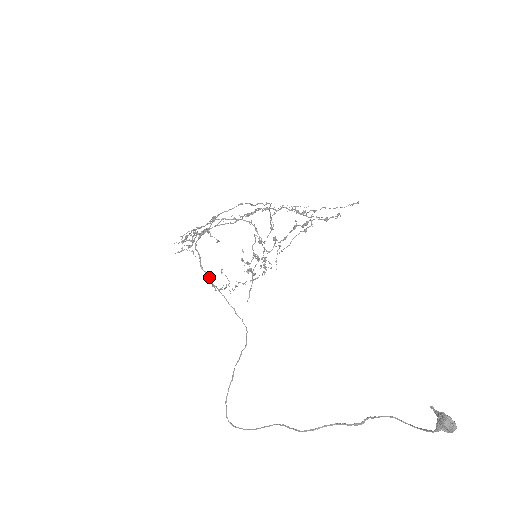
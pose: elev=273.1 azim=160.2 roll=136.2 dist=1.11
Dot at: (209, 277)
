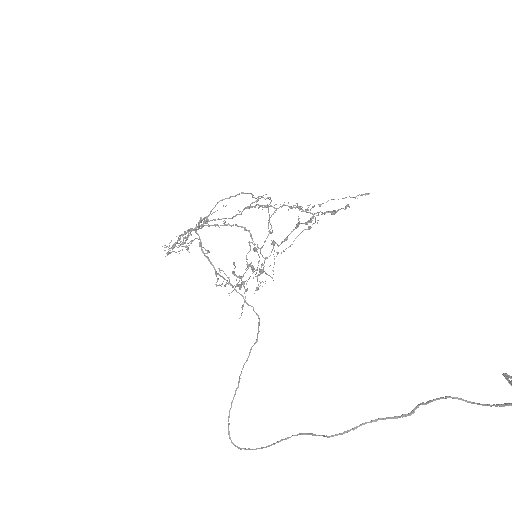
Dot at: (211, 263)
